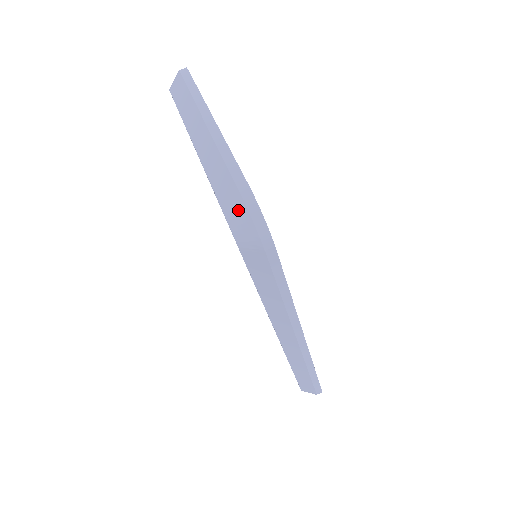
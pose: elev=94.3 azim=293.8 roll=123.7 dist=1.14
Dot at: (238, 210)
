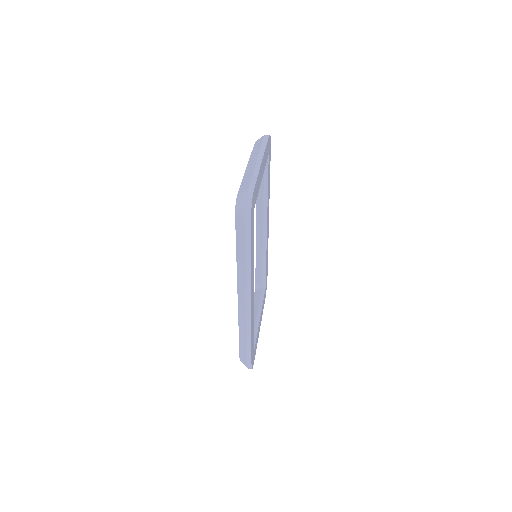
Dot at: (243, 195)
